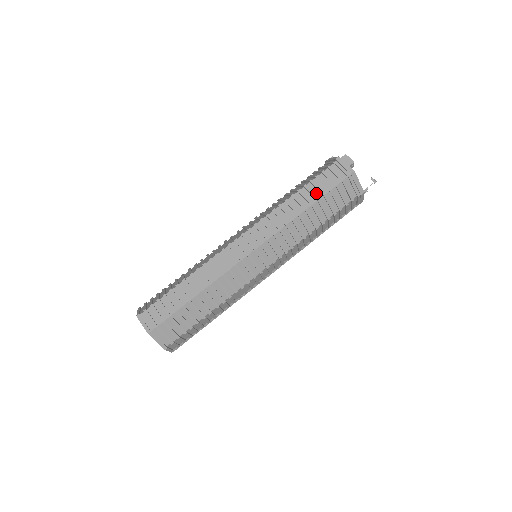
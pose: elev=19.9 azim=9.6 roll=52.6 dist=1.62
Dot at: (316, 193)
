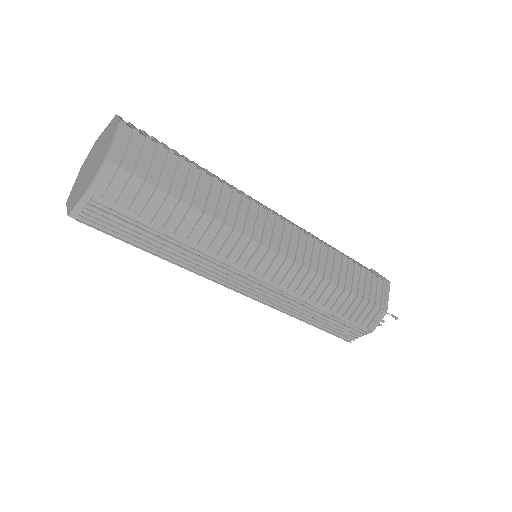
Dot at: occluded
